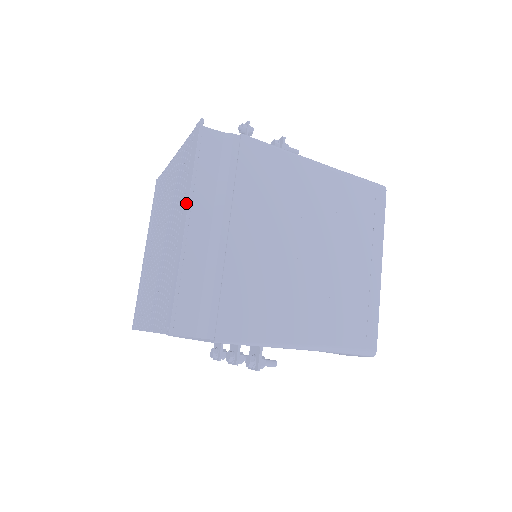
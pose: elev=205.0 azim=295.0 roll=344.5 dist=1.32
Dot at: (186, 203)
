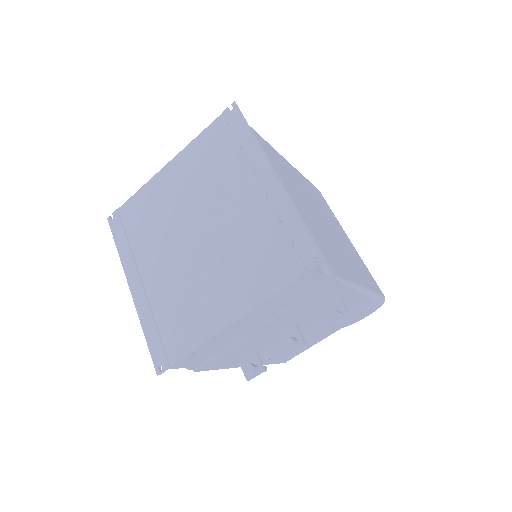
Dot at: (260, 162)
